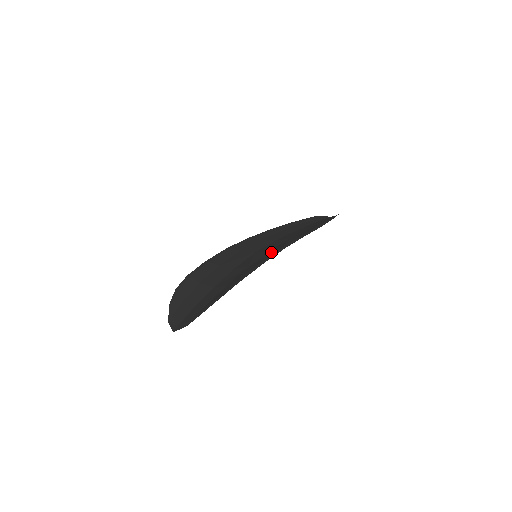
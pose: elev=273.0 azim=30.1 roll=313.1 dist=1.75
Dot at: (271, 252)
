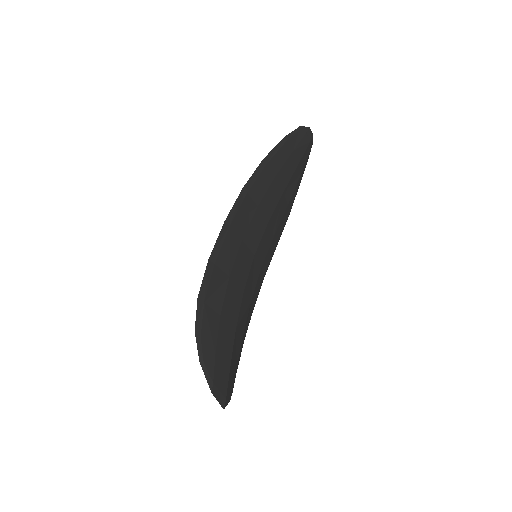
Dot at: (230, 240)
